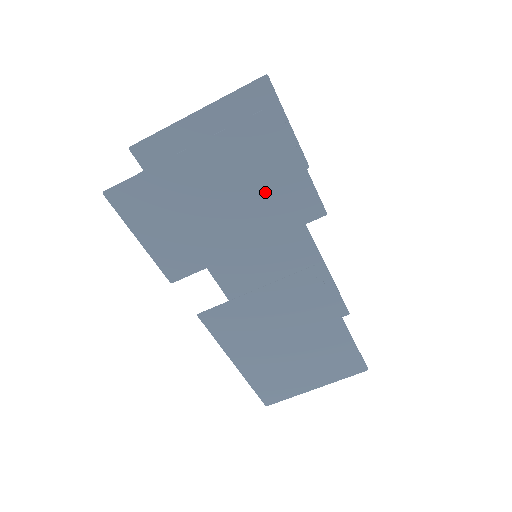
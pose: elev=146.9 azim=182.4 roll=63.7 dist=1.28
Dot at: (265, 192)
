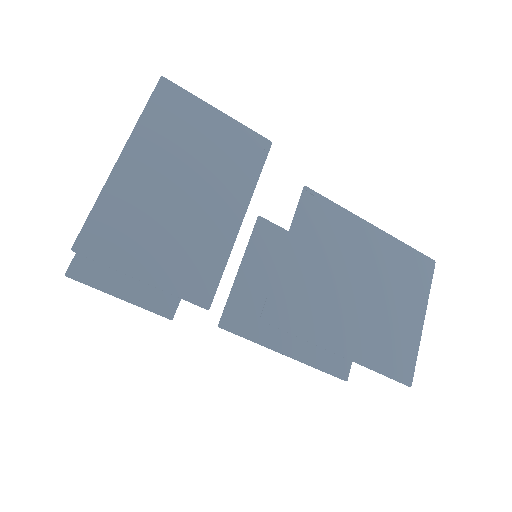
Dot at: (212, 153)
